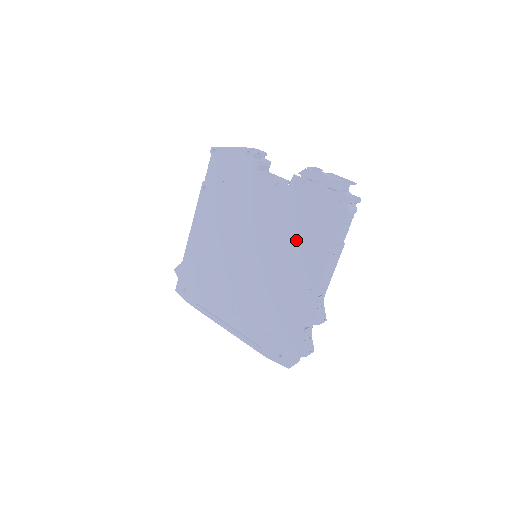
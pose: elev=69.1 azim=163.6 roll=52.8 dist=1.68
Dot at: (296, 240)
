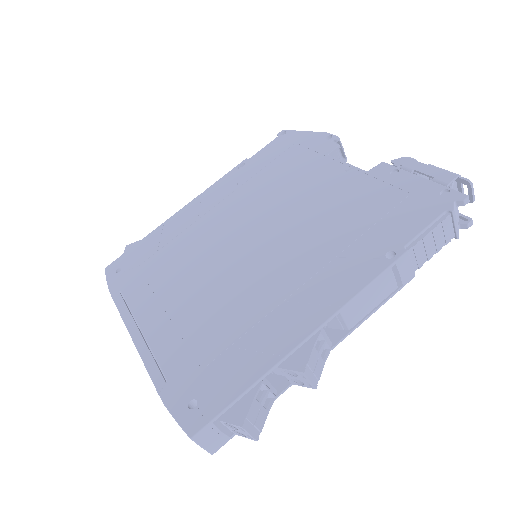
Dot at: (340, 234)
